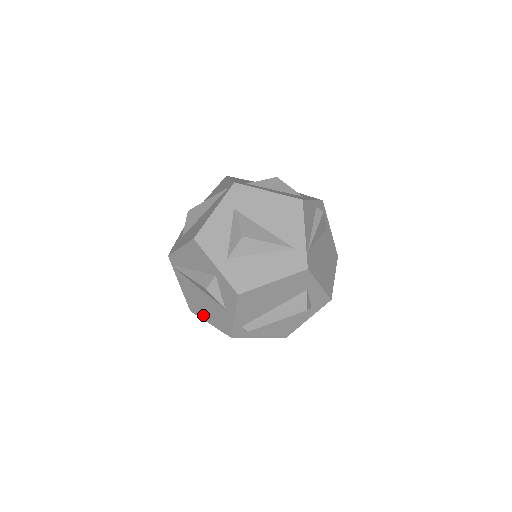
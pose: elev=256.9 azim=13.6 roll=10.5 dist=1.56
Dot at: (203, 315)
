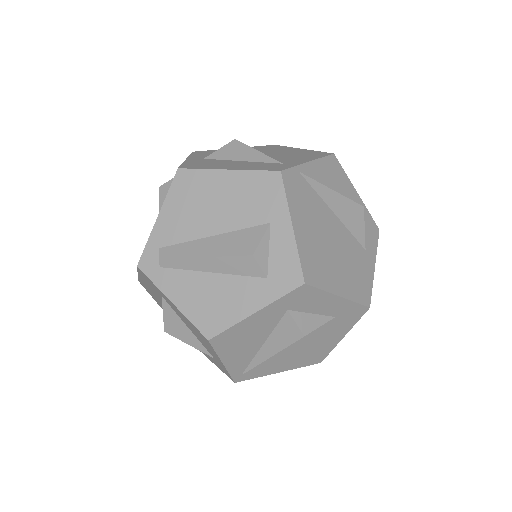
Dot at: occluded
